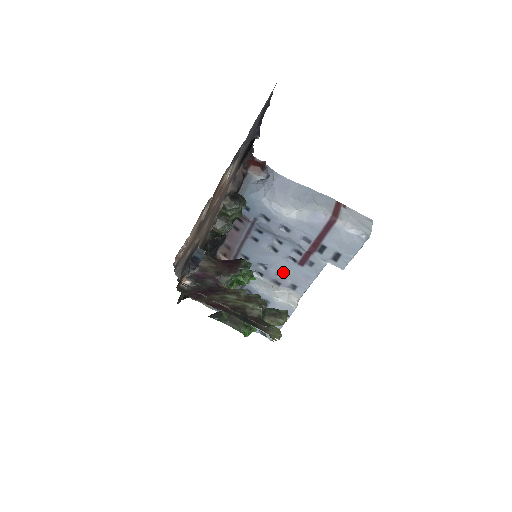
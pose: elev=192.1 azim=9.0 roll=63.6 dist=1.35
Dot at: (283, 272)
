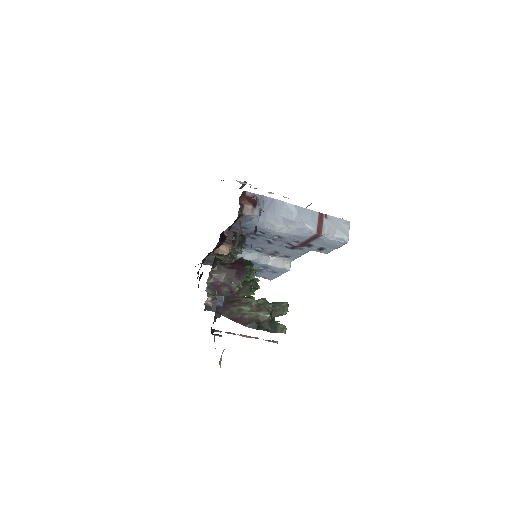
Dot at: (277, 251)
